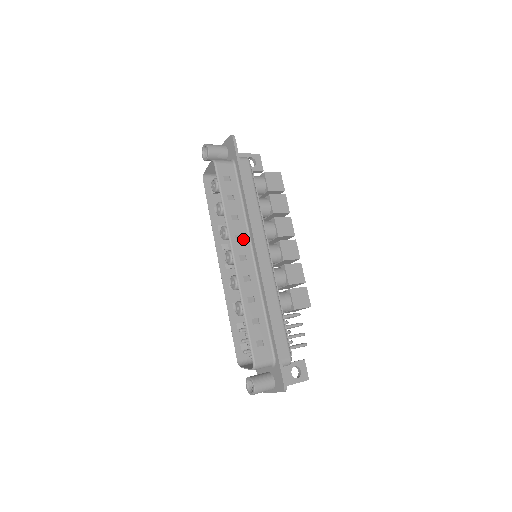
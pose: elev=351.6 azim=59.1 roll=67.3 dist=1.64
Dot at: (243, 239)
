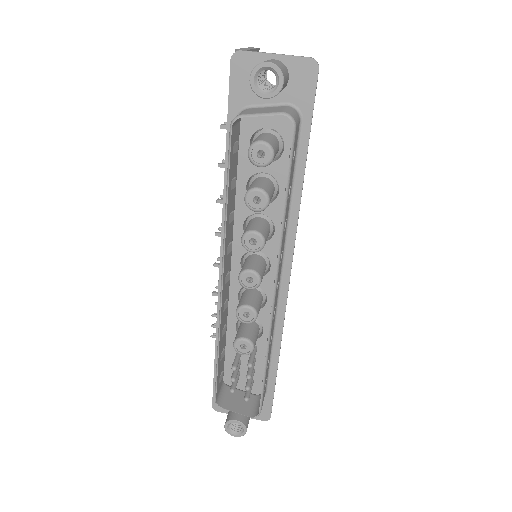
Dot at: occluded
